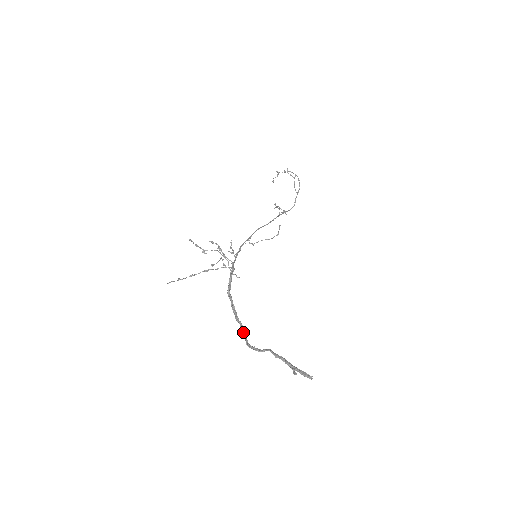
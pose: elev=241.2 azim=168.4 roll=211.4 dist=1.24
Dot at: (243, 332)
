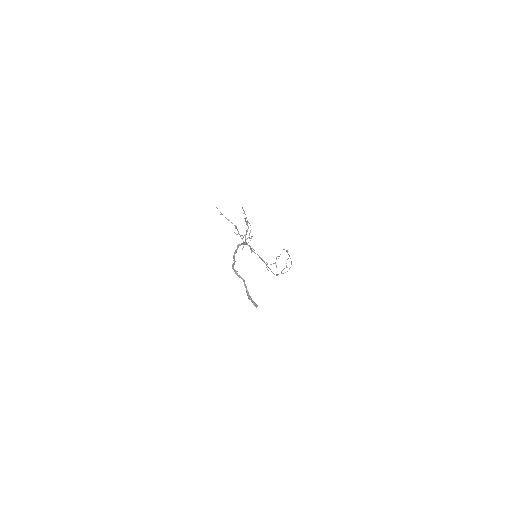
Dot at: (234, 262)
